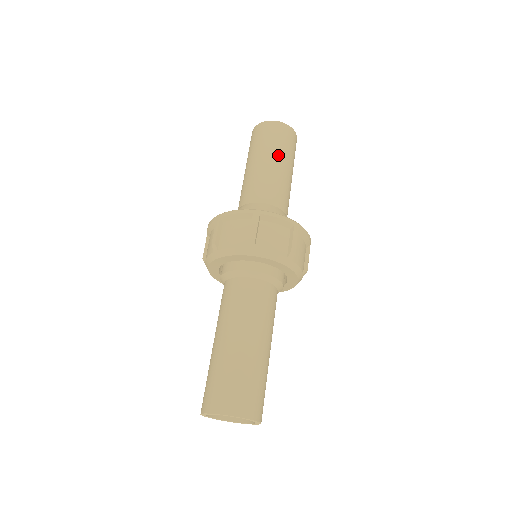
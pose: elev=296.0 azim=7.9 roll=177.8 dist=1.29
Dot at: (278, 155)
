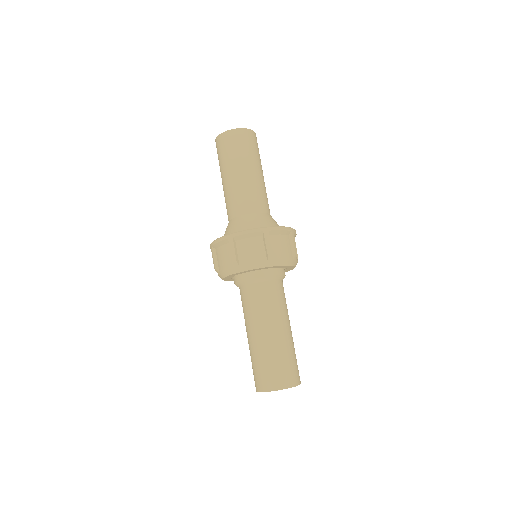
Dot at: (238, 164)
